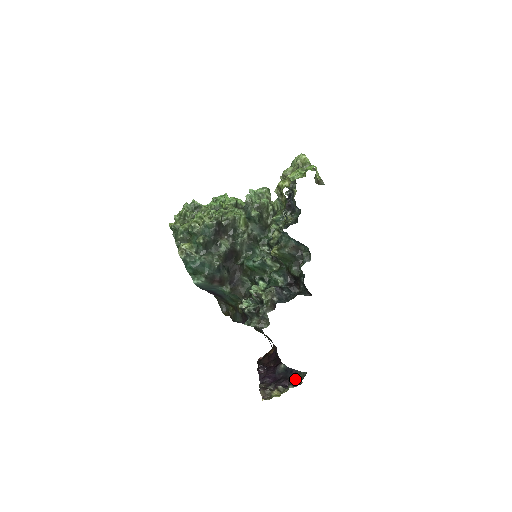
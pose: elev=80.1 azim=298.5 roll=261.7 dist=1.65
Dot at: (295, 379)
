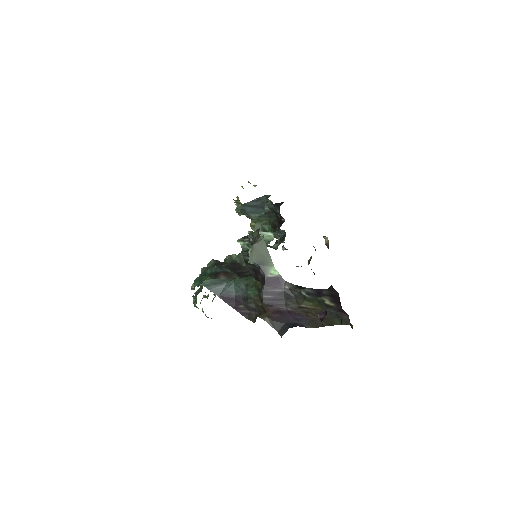
Dot at: occluded
